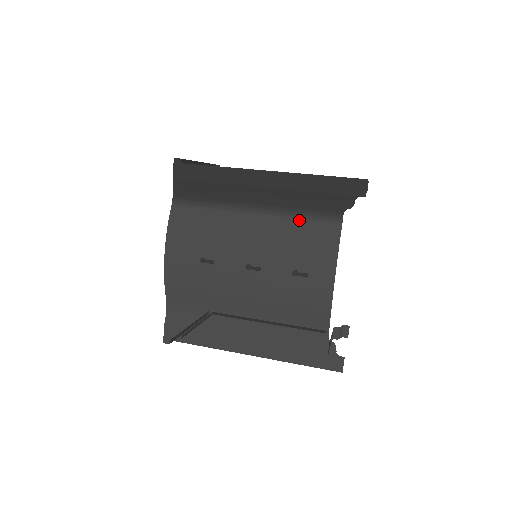
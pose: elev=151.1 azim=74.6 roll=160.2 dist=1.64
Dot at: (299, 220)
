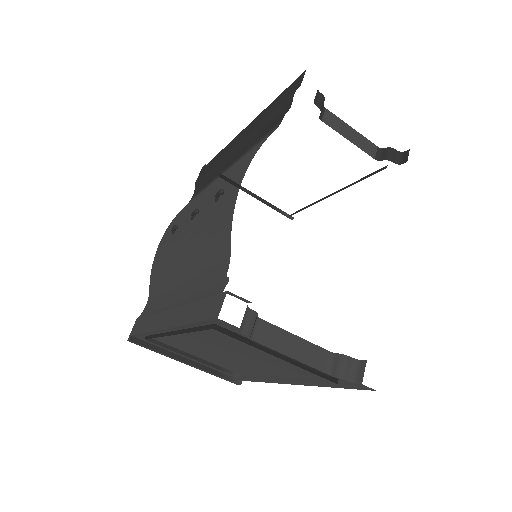
Dot at: occluded
